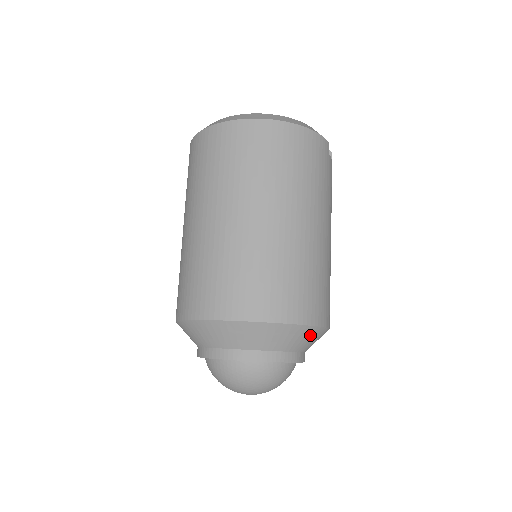
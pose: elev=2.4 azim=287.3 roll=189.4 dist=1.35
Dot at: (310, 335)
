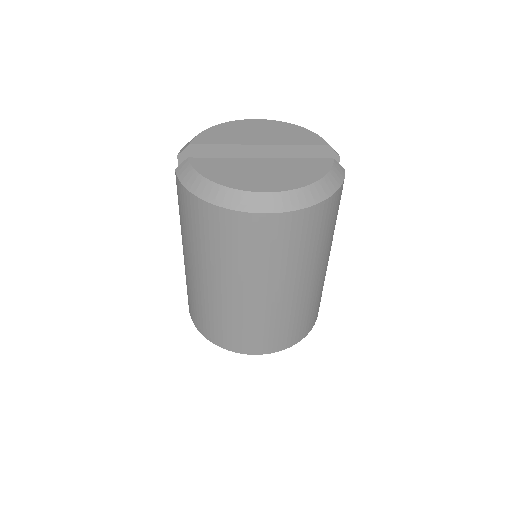
Dot at: occluded
